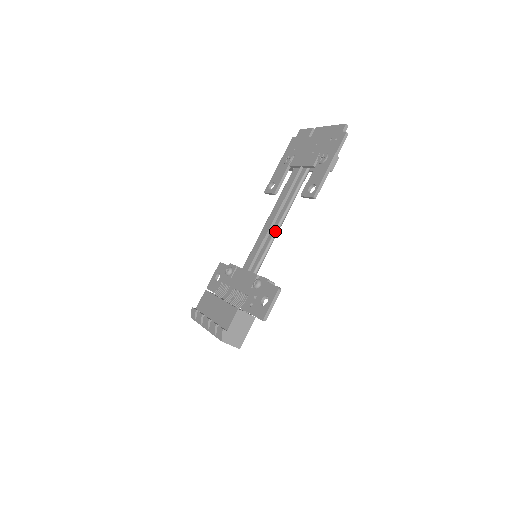
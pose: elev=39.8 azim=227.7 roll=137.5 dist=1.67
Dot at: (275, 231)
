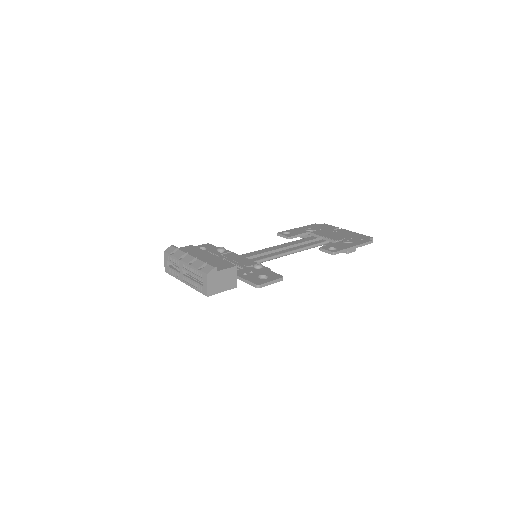
Dot at: (282, 254)
